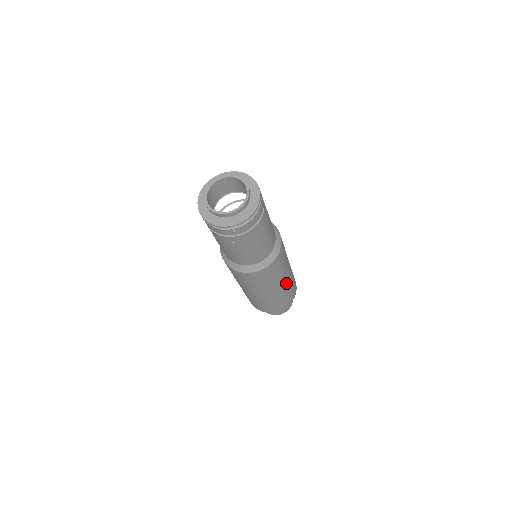
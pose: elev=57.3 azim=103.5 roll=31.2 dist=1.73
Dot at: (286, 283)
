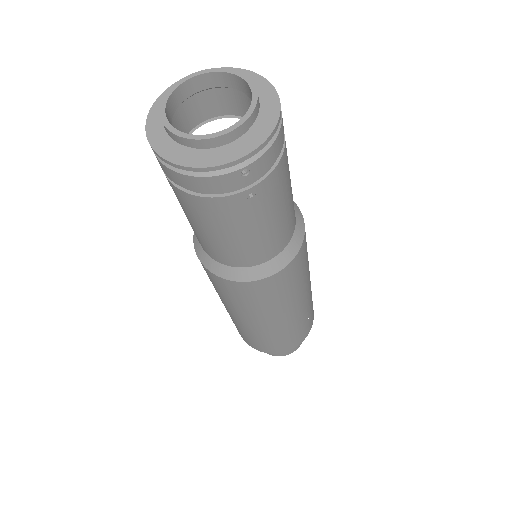
Dot at: (309, 291)
